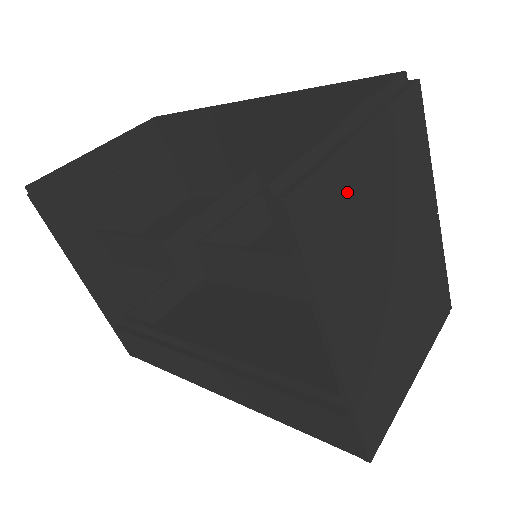
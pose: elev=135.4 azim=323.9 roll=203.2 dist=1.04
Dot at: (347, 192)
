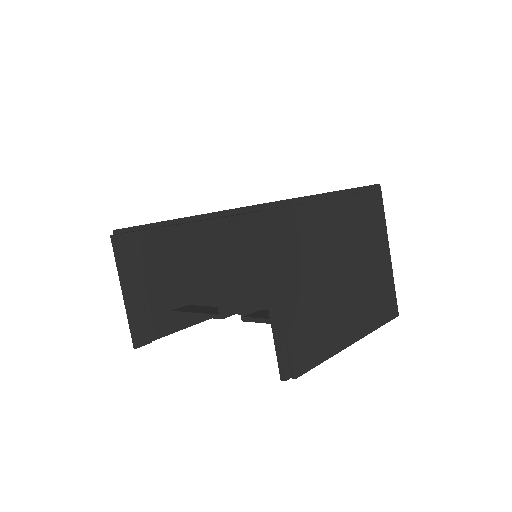
Dot at: (303, 320)
